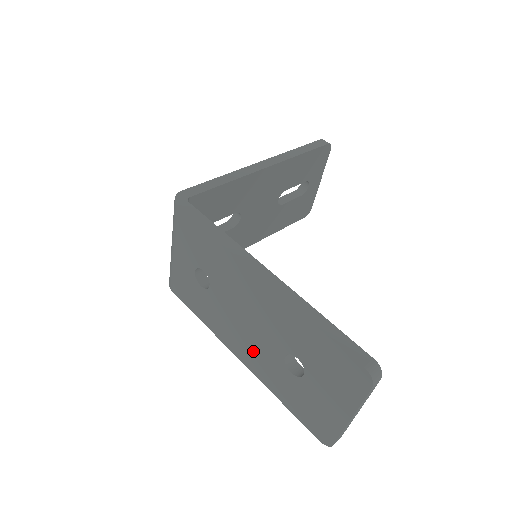
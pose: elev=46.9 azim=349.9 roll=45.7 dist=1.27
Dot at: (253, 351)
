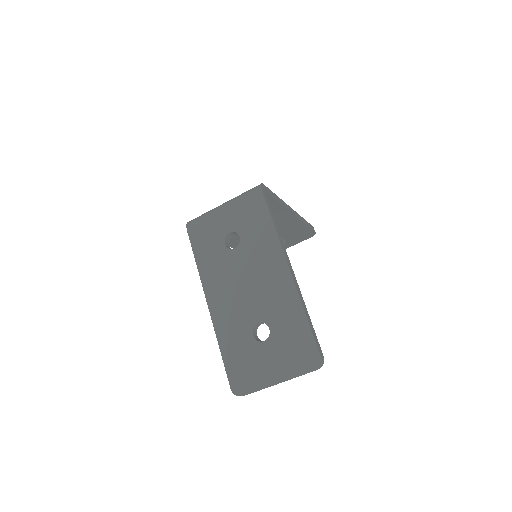
Dot at: (230, 307)
